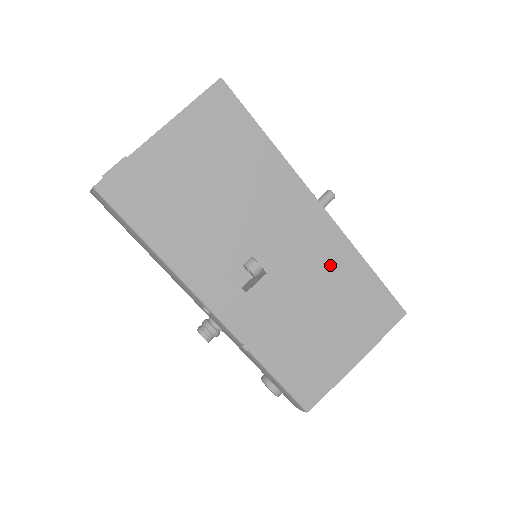
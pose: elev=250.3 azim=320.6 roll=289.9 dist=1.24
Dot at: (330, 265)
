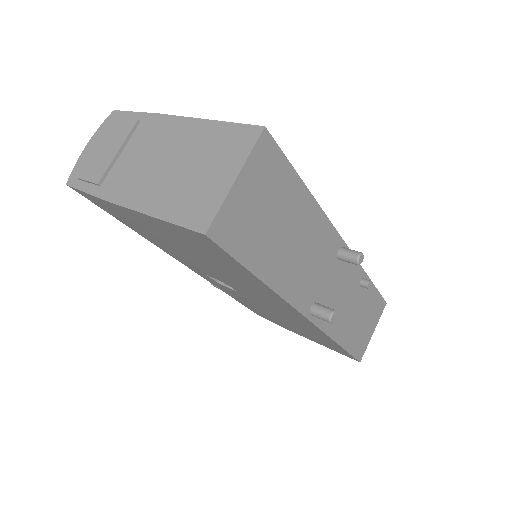
Dot at: (300, 324)
